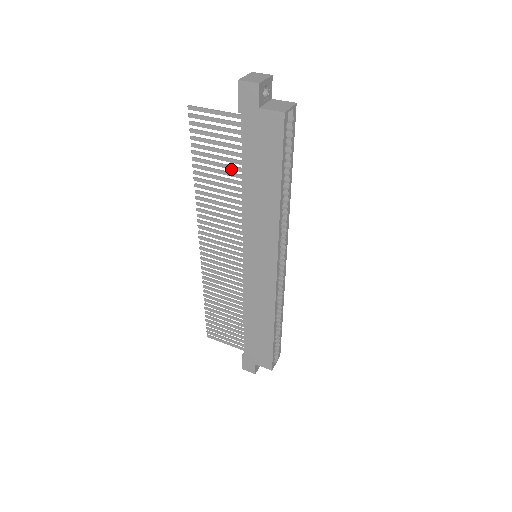
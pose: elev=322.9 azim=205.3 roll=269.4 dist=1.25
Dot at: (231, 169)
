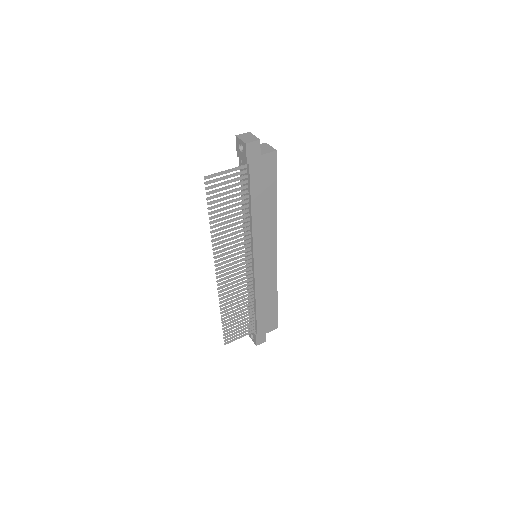
Dot at: occluded
